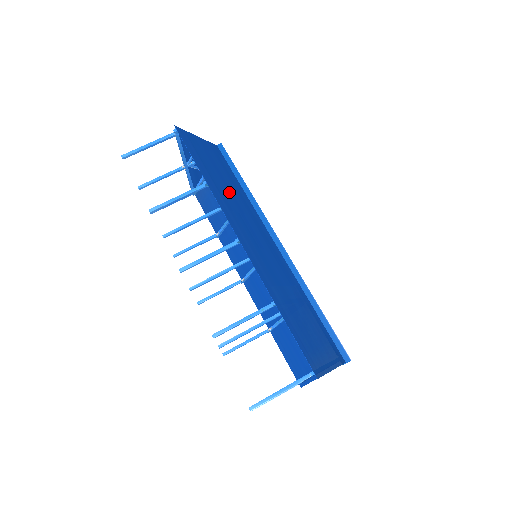
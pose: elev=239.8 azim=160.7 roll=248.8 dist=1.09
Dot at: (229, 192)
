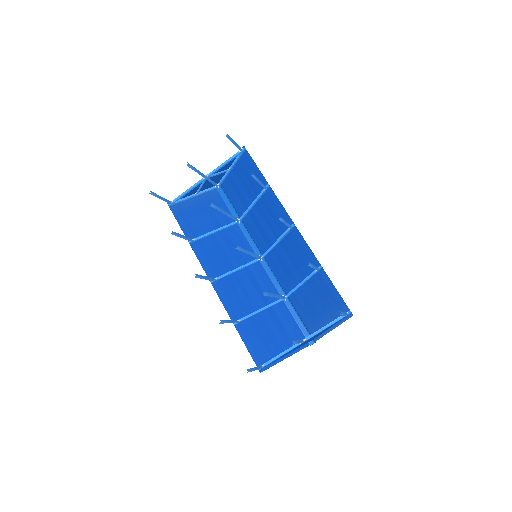
Dot at: (257, 205)
